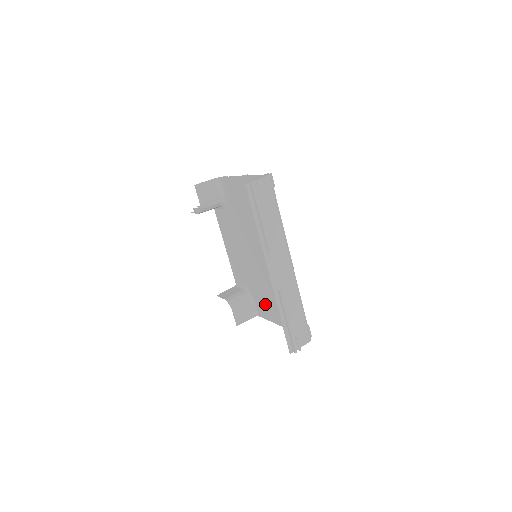
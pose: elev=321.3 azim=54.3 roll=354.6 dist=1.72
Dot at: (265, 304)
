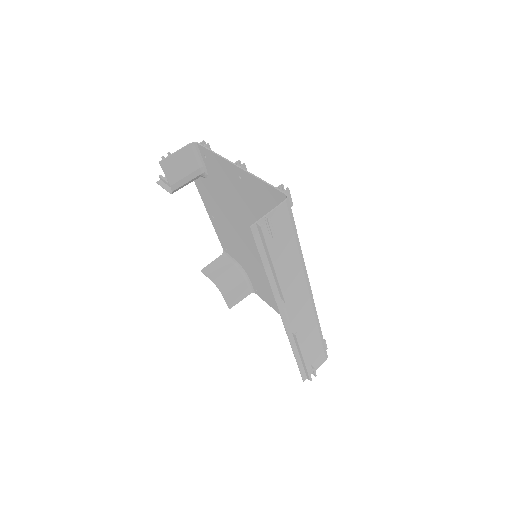
Dot at: (265, 292)
